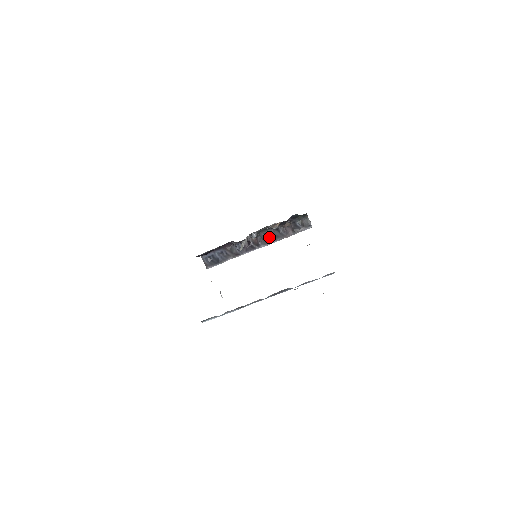
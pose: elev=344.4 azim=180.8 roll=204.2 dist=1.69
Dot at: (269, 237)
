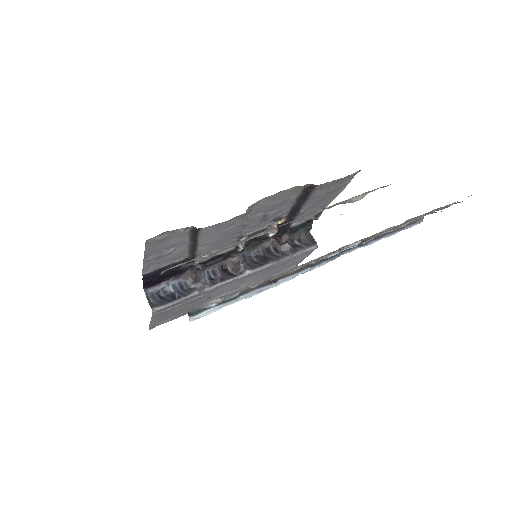
Dot at: (256, 260)
